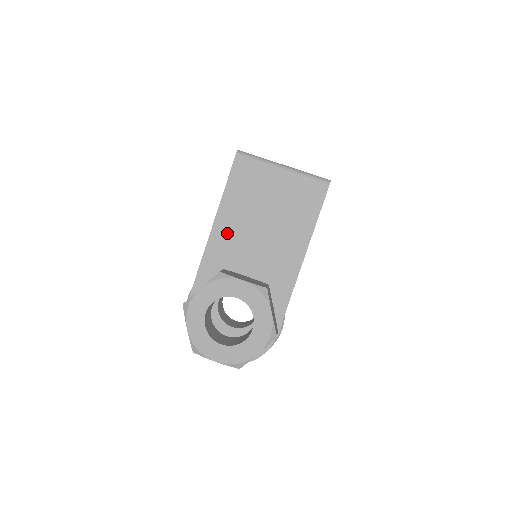
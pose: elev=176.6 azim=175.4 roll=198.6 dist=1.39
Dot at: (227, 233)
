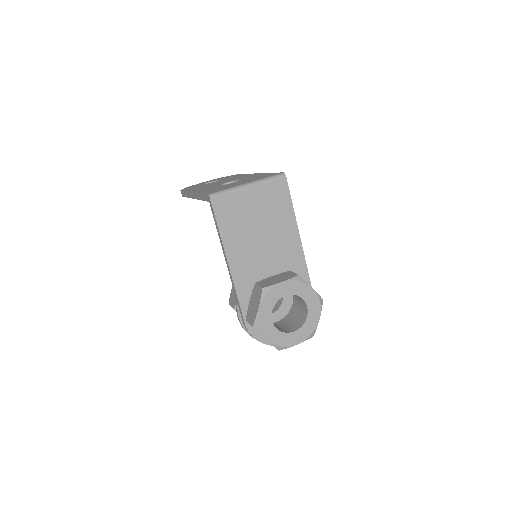
Dot at: (240, 258)
